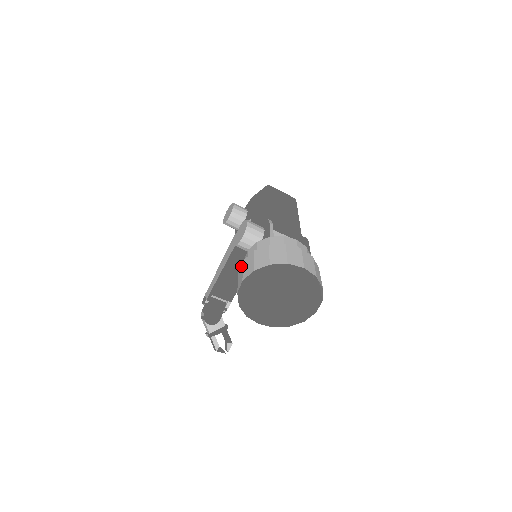
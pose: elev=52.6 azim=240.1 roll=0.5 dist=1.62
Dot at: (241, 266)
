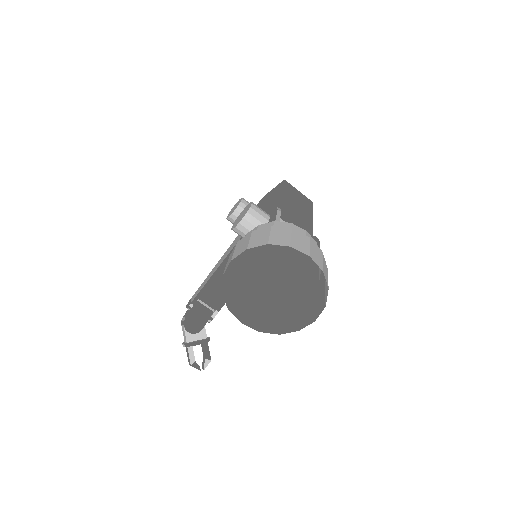
Dot at: (234, 248)
